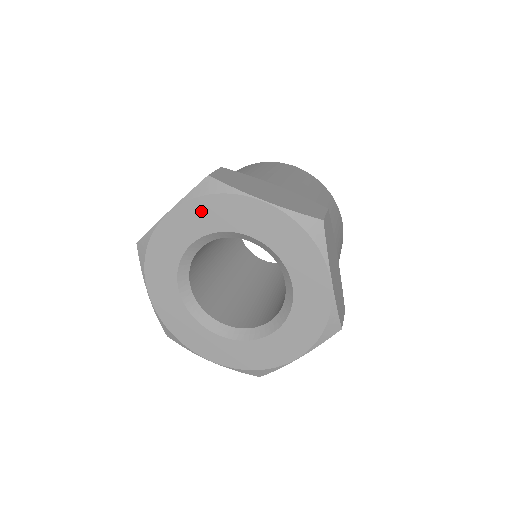
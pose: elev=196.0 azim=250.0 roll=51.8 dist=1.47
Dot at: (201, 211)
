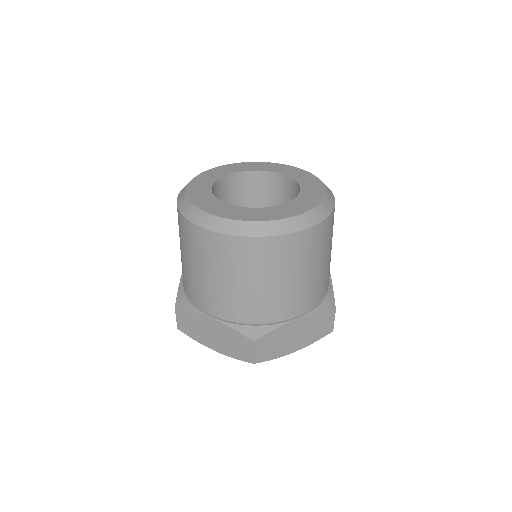
Dot at: occluded
